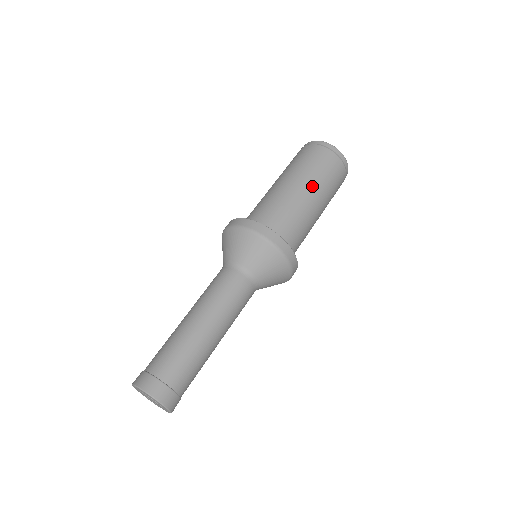
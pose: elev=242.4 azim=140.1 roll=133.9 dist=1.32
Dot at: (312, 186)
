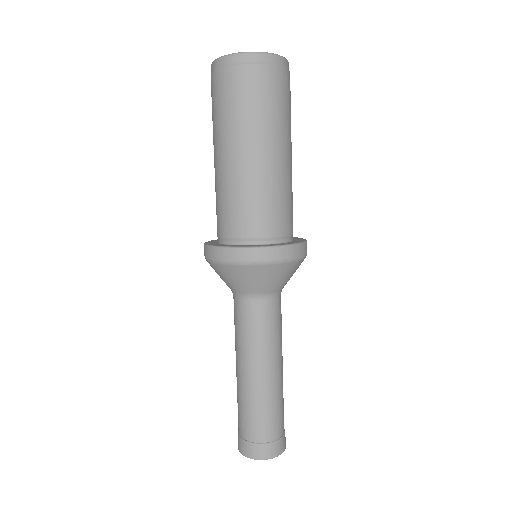
Dot at: (239, 142)
